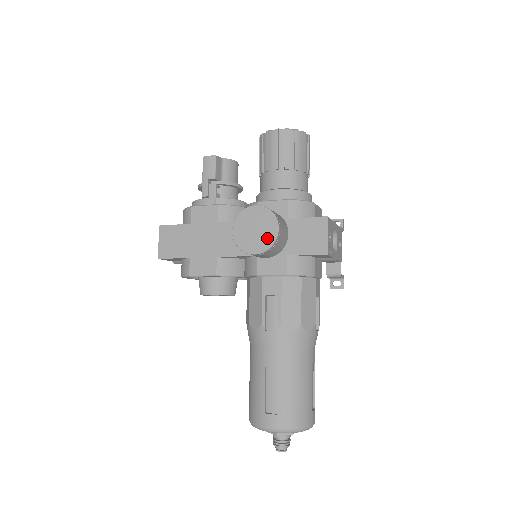
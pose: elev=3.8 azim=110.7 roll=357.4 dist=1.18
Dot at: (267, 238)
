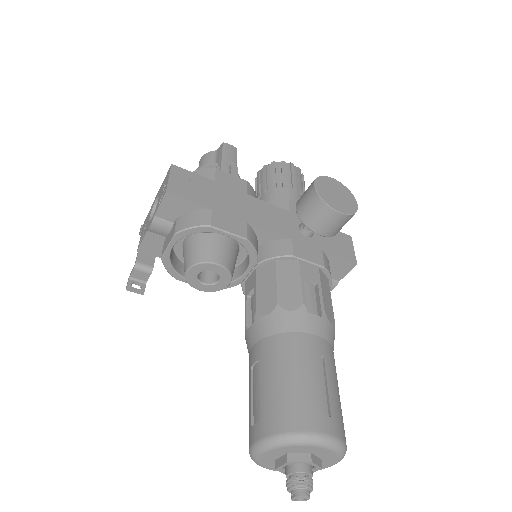
Dot at: (349, 206)
